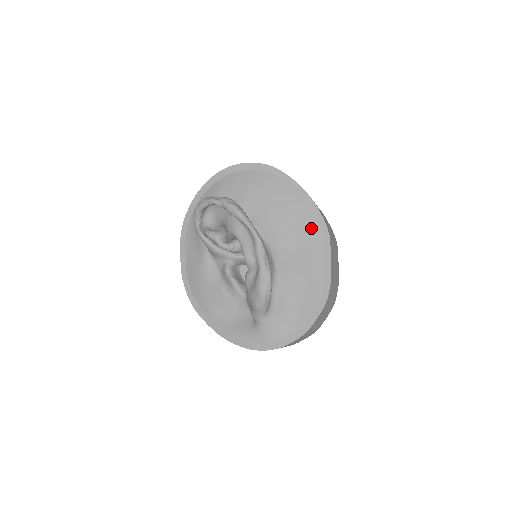
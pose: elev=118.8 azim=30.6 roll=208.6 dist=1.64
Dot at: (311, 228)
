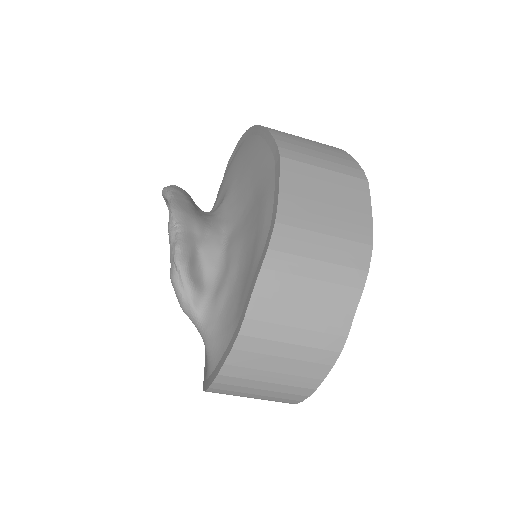
Dot at: (265, 165)
